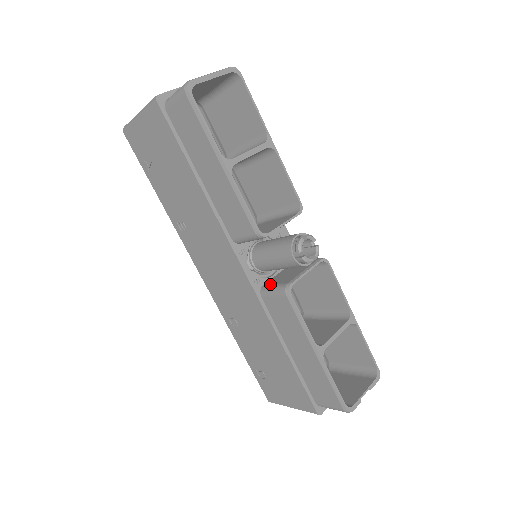
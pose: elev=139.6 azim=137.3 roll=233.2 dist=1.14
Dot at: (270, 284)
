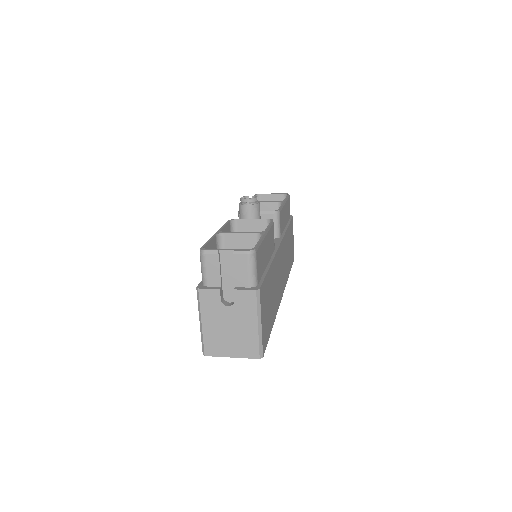
Dot at: occluded
